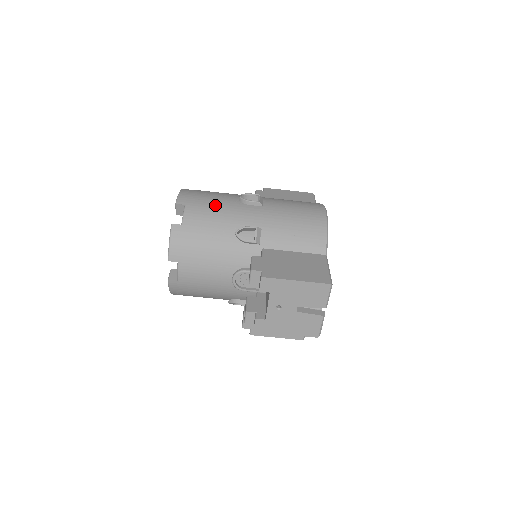
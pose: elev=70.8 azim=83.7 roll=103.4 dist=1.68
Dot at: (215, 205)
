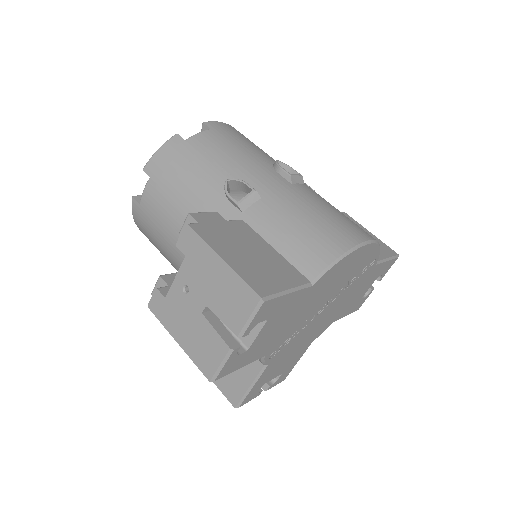
Dot at: (240, 148)
